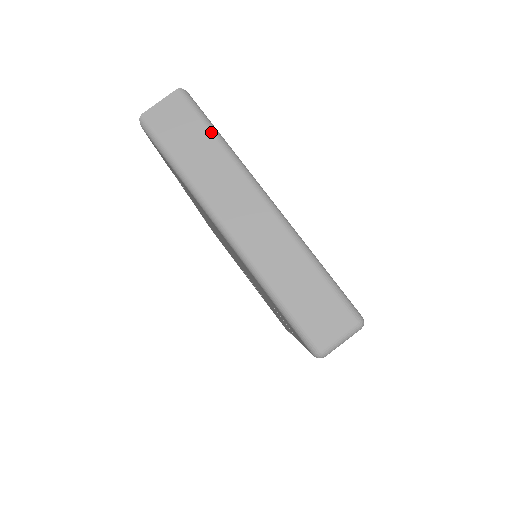
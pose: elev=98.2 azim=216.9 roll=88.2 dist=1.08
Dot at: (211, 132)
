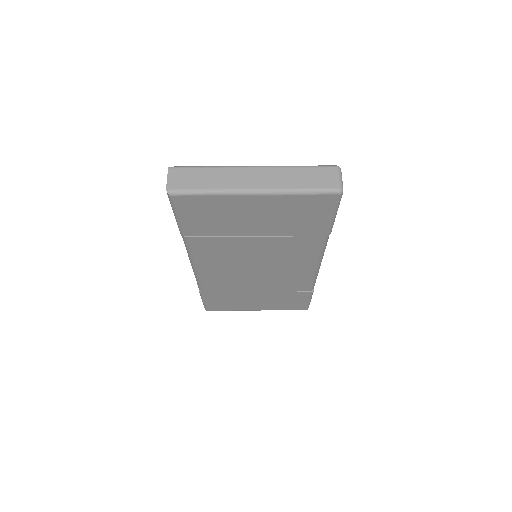
Dot at: (202, 168)
